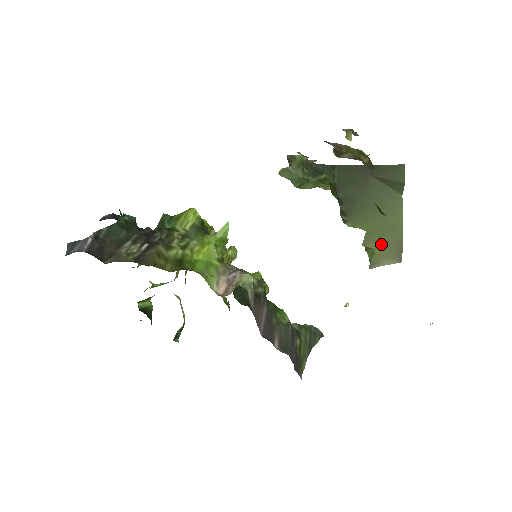
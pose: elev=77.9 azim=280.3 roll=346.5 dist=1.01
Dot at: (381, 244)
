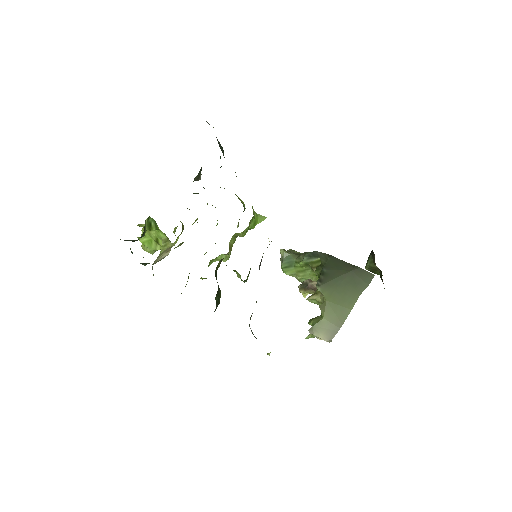
Dot at: (329, 317)
